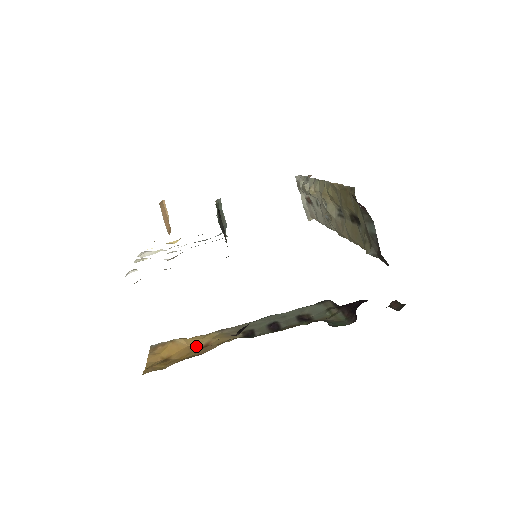
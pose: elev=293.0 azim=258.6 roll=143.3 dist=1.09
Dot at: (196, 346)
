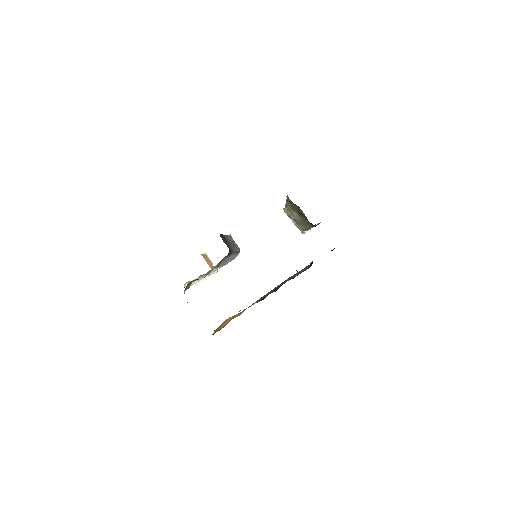
Dot at: occluded
